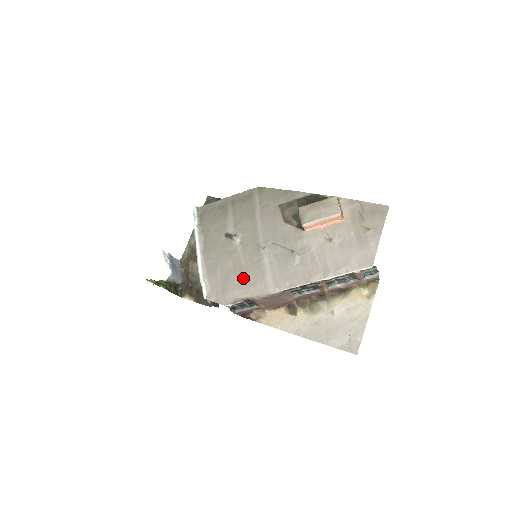
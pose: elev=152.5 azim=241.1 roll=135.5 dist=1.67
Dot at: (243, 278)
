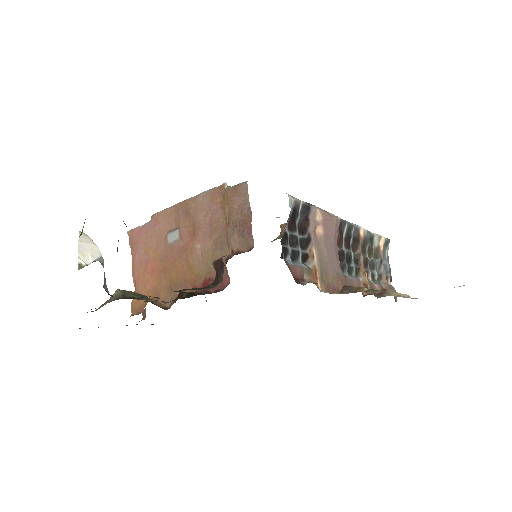
Dot at: occluded
